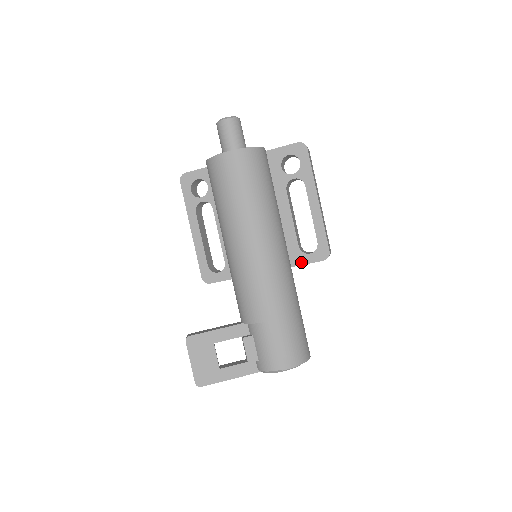
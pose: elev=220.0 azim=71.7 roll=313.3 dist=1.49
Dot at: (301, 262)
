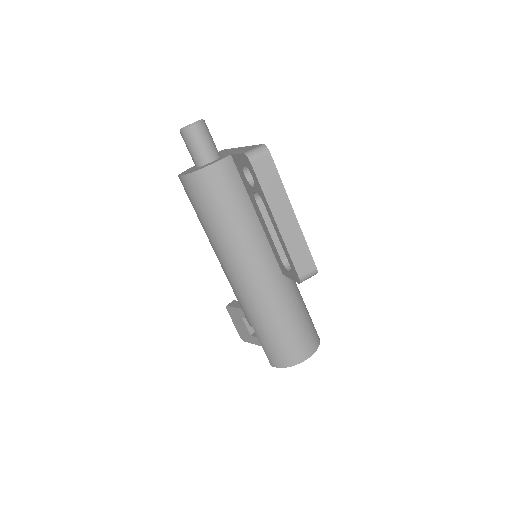
Dot at: (287, 275)
